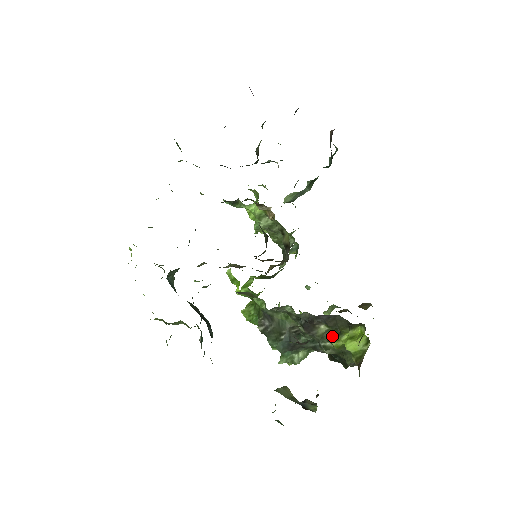
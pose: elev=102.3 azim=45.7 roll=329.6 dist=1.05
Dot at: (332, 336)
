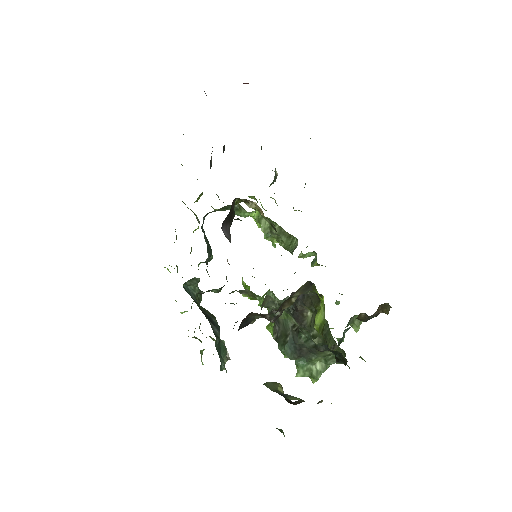
Dot at: (314, 320)
